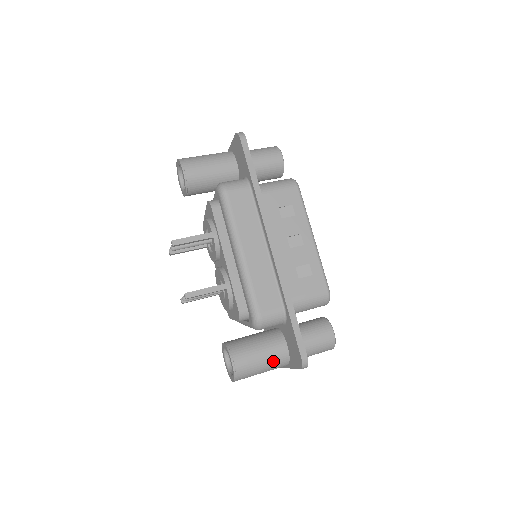
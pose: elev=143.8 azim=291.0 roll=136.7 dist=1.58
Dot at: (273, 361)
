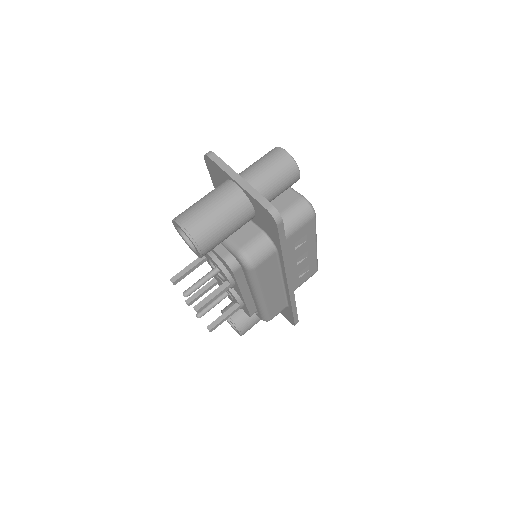
Dot at: occluded
